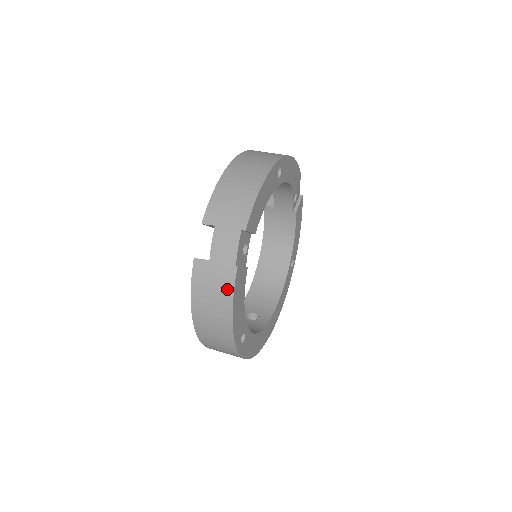
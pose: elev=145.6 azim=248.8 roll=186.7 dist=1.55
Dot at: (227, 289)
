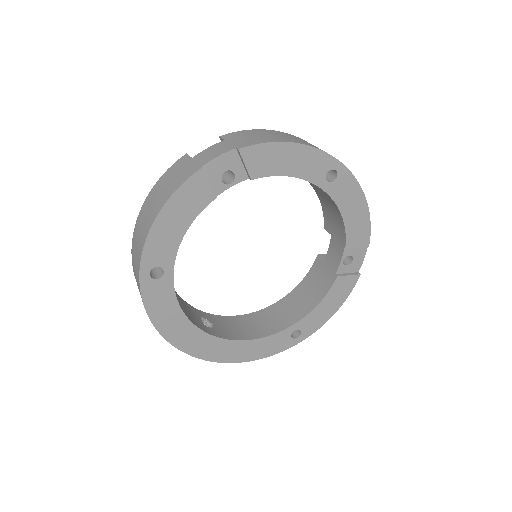
Dot at: (177, 184)
